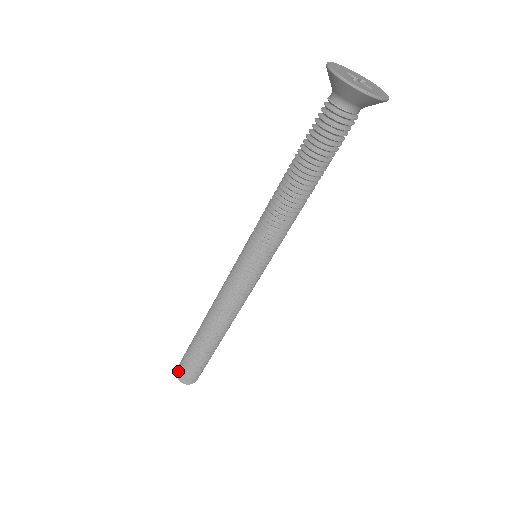
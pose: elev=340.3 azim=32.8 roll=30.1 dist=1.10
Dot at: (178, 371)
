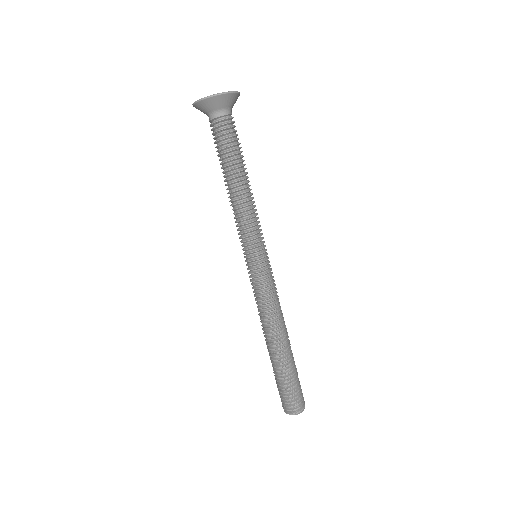
Dot at: (286, 409)
